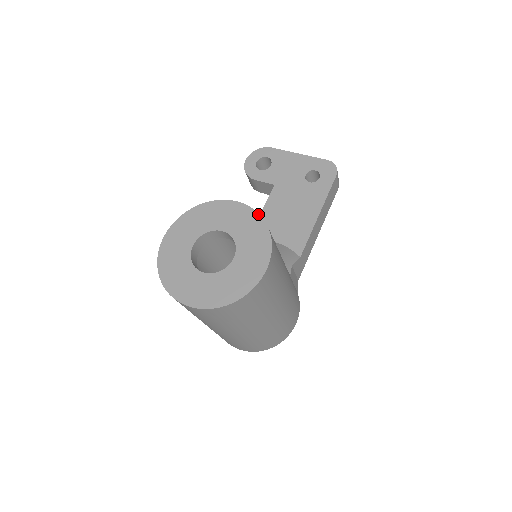
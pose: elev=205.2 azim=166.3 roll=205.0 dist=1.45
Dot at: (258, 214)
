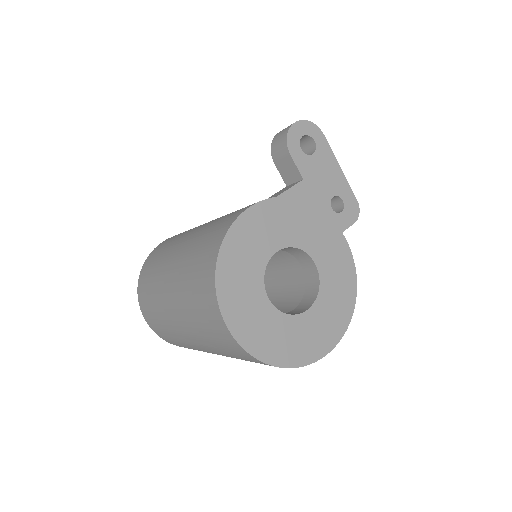
Dot at: occluded
